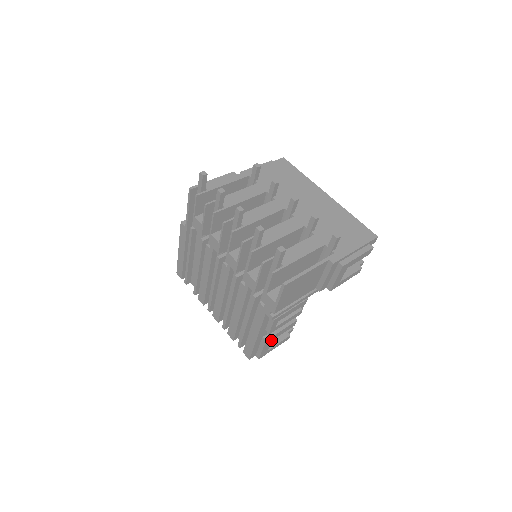
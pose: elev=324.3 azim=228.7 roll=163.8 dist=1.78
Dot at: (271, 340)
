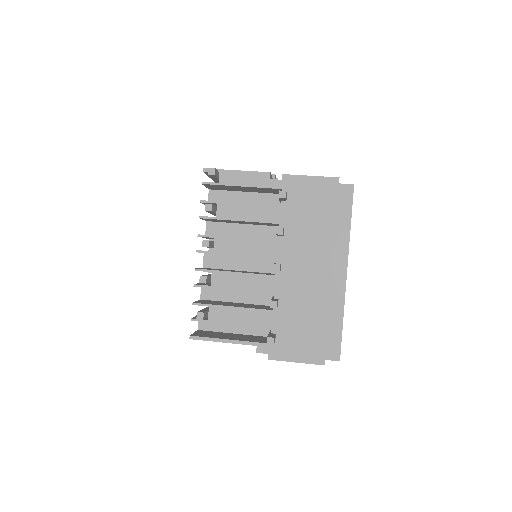
Dot at: occluded
